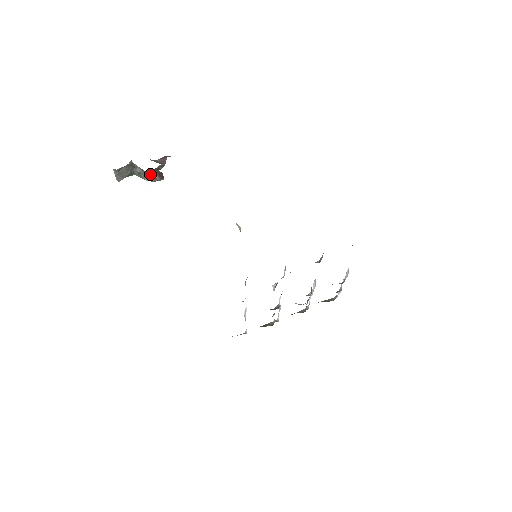
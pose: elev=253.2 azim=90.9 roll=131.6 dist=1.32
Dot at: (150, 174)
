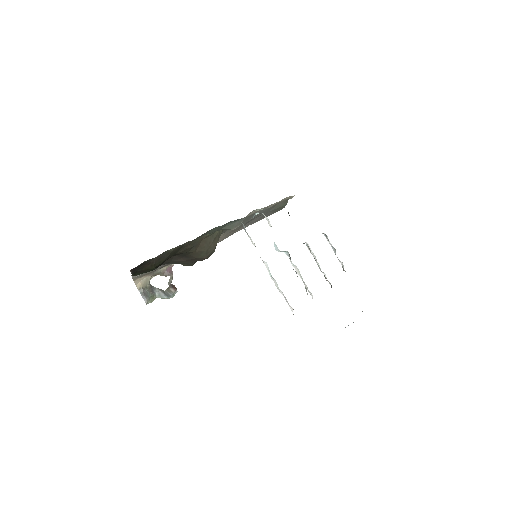
Dot at: (166, 291)
